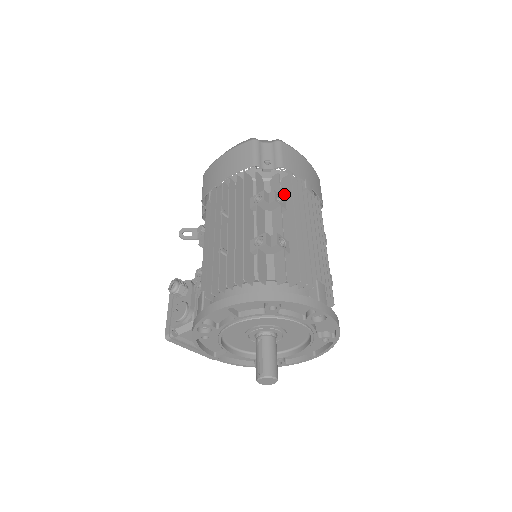
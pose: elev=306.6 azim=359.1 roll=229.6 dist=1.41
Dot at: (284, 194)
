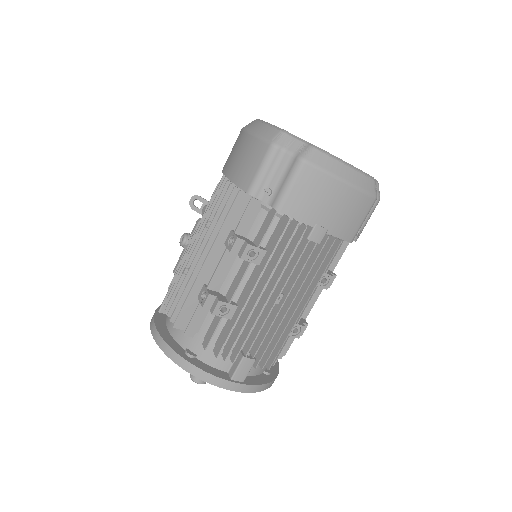
Dot at: (271, 241)
